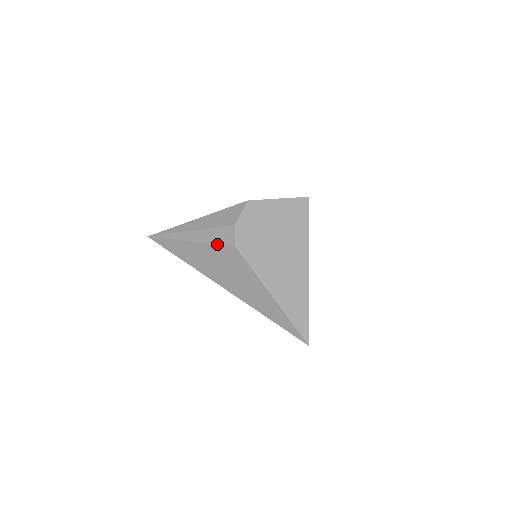
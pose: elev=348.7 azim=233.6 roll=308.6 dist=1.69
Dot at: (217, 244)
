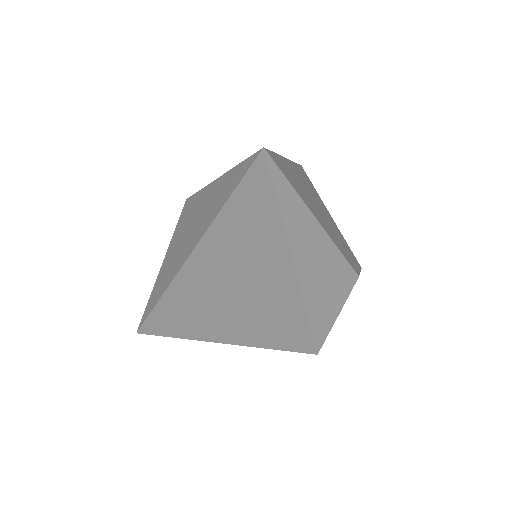
Dot at: (176, 226)
